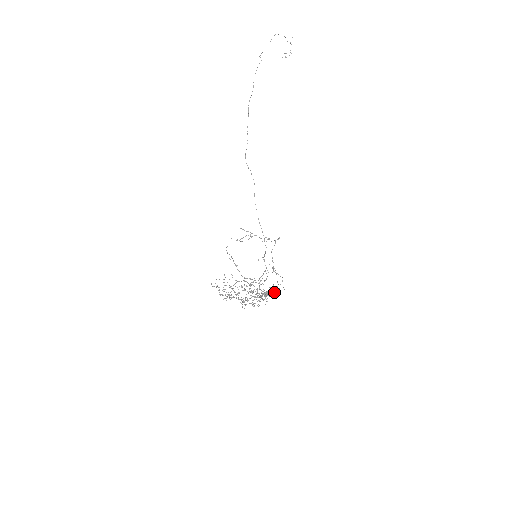
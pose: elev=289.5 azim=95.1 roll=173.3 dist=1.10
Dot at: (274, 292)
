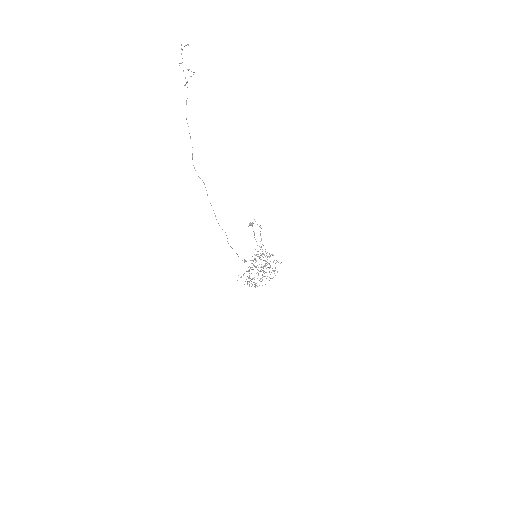
Dot at: occluded
